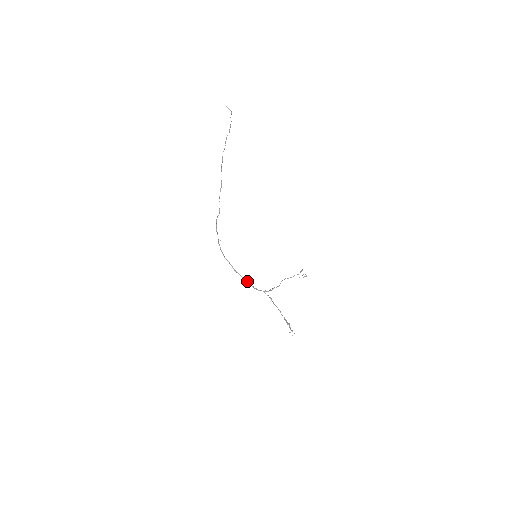
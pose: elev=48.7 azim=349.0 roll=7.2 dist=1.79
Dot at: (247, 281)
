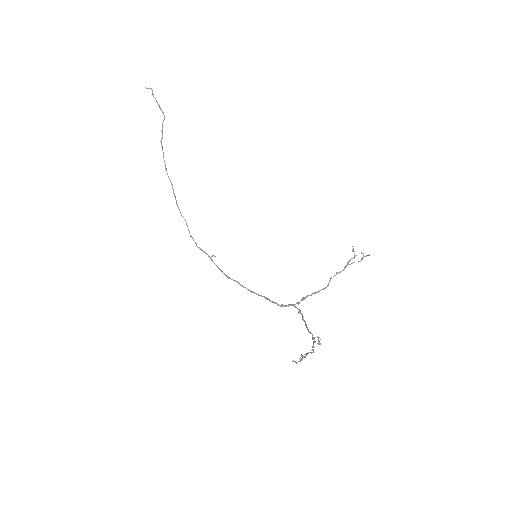
Dot at: (268, 299)
